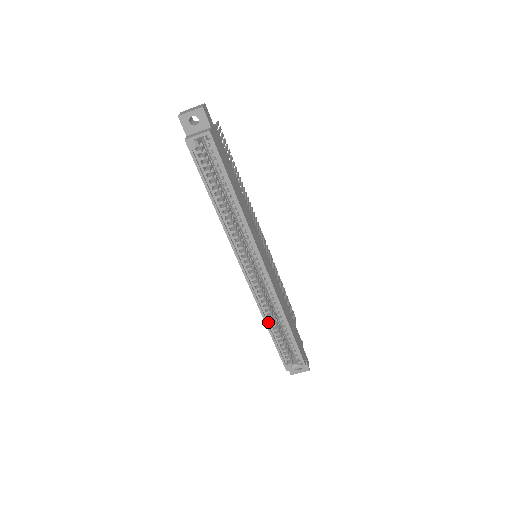
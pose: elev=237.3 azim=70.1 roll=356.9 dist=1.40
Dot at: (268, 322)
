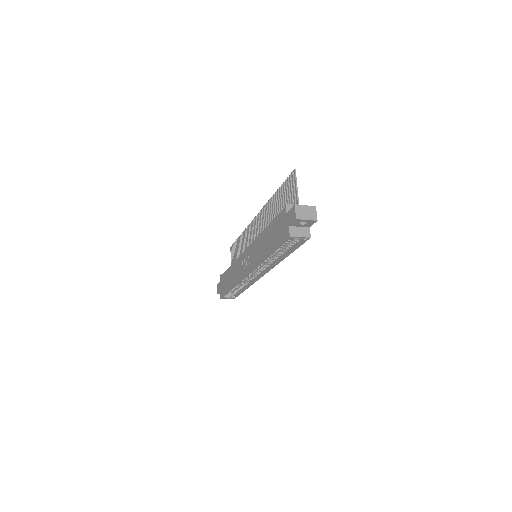
Dot at: occluded
